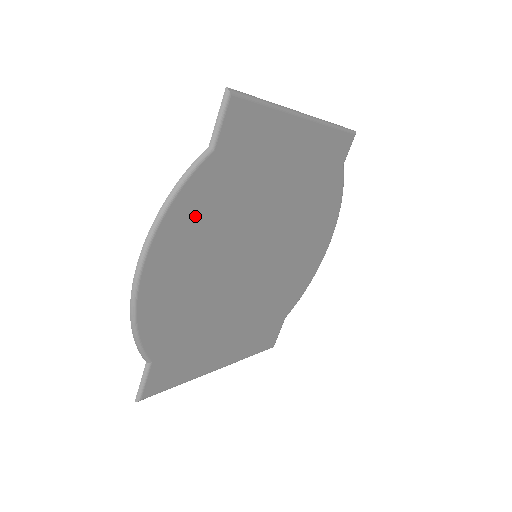
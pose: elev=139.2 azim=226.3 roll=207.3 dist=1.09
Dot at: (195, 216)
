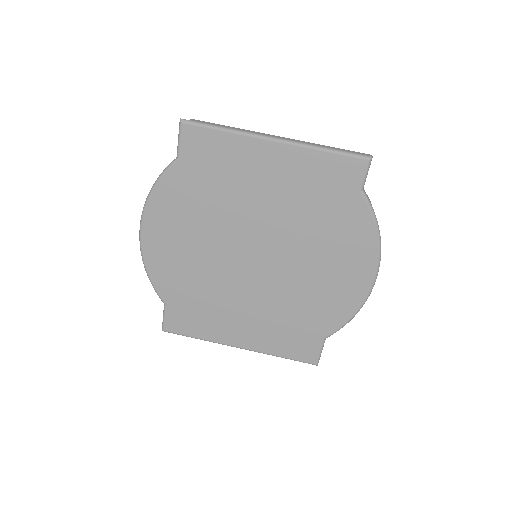
Dot at: (175, 205)
